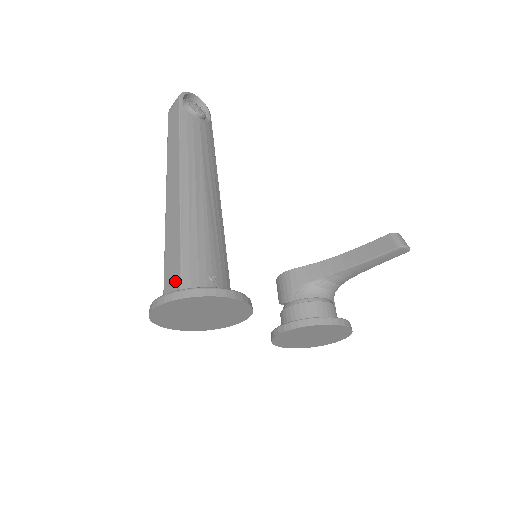
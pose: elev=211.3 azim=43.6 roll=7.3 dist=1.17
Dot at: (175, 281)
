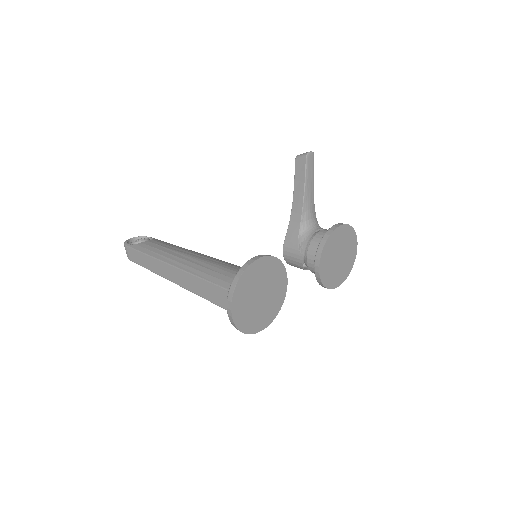
Dot at: (226, 296)
